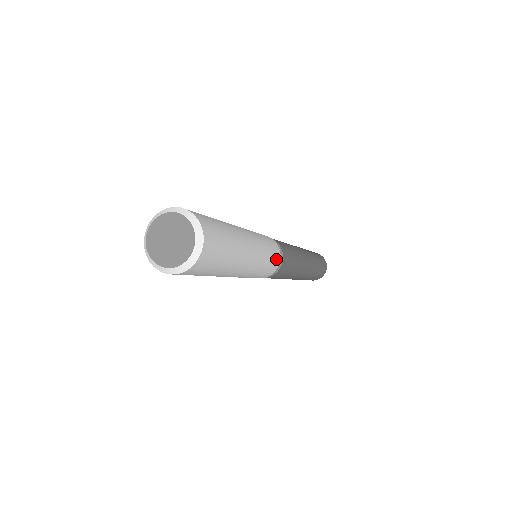
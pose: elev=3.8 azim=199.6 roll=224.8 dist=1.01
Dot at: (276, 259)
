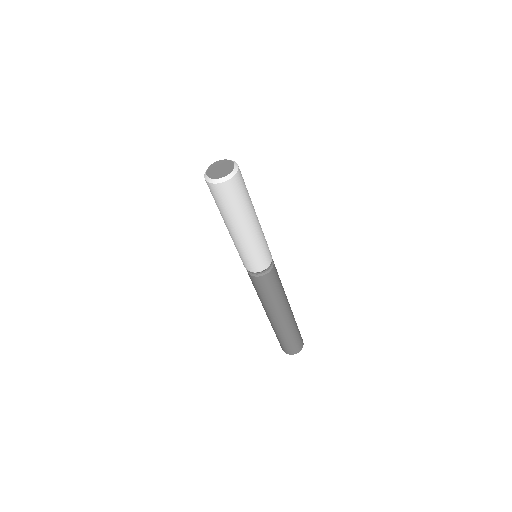
Dot at: (266, 261)
